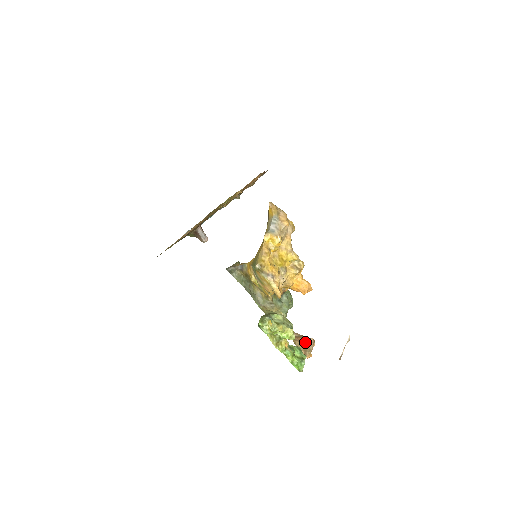
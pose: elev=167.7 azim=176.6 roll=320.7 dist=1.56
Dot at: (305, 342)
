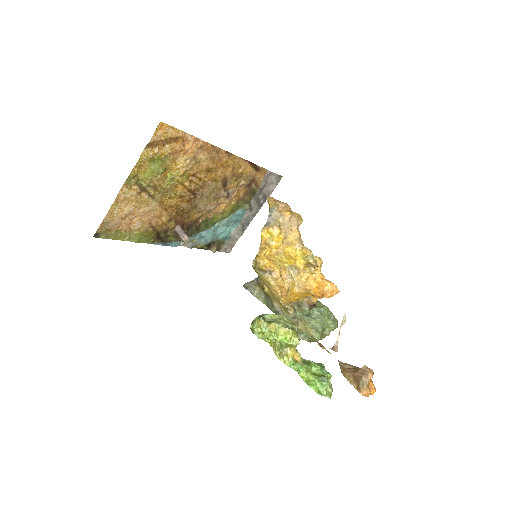
Dot at: (357, 372)
